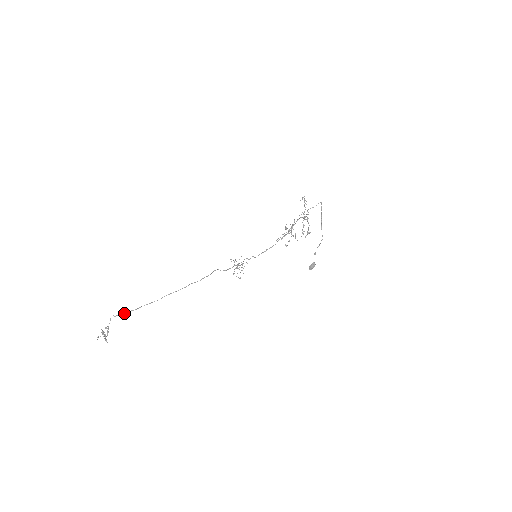
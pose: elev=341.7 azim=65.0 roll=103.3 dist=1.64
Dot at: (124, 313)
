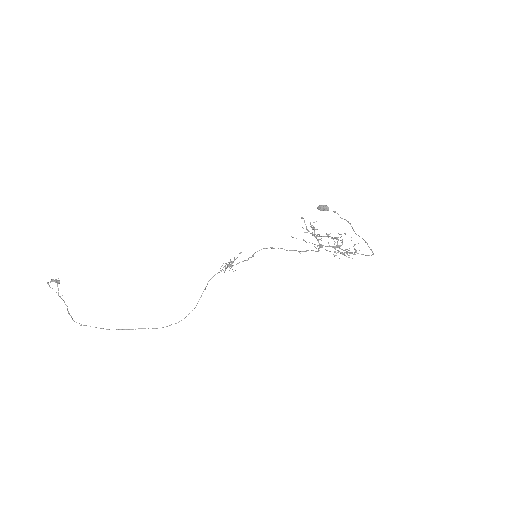
Dot at: occluded
